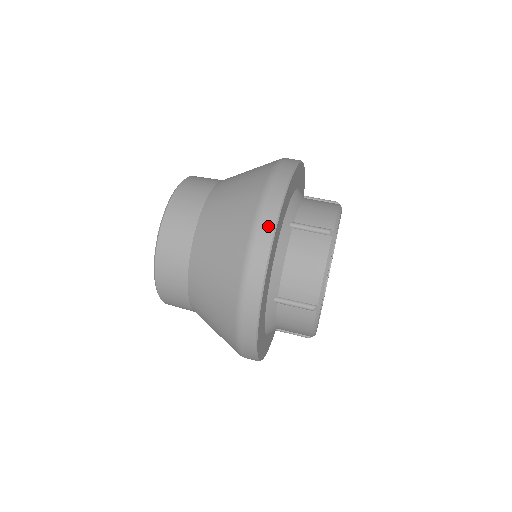
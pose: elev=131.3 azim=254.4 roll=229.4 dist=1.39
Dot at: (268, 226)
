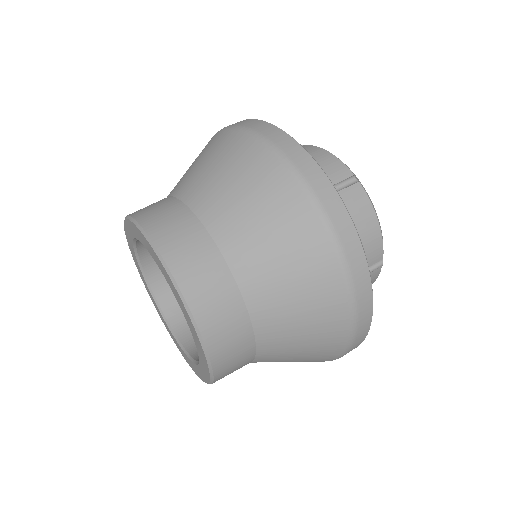
Dot at: (340, 214)
